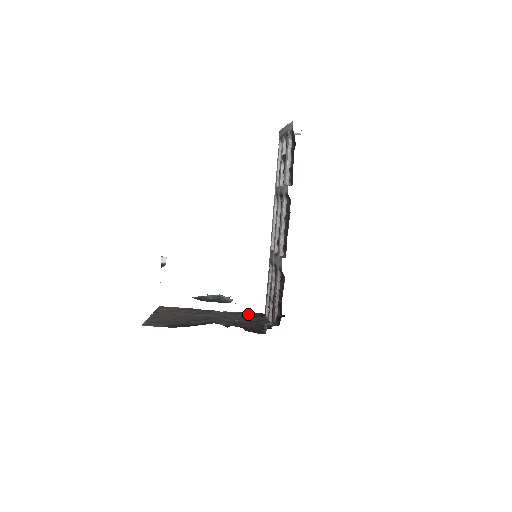
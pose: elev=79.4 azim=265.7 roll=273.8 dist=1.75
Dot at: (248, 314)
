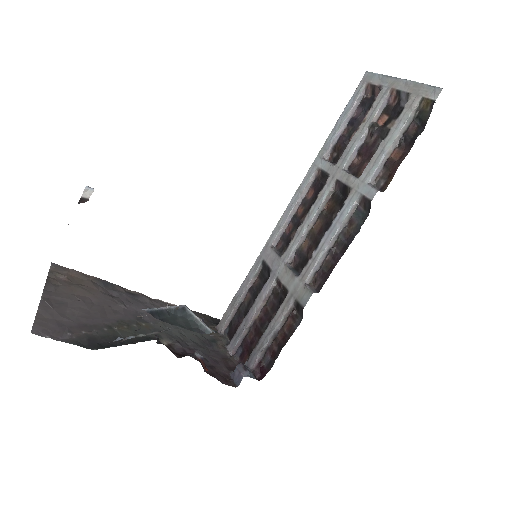
Dot at: occluded
